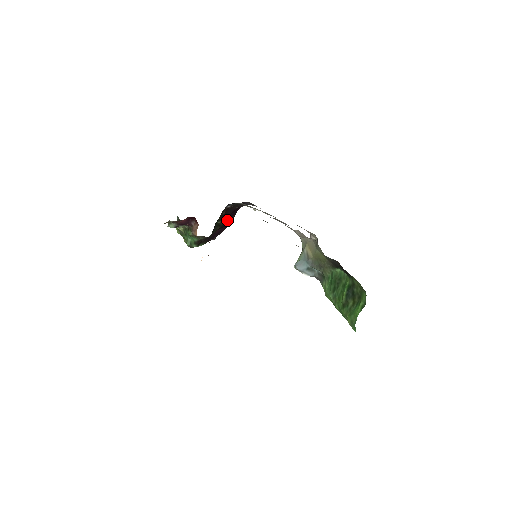
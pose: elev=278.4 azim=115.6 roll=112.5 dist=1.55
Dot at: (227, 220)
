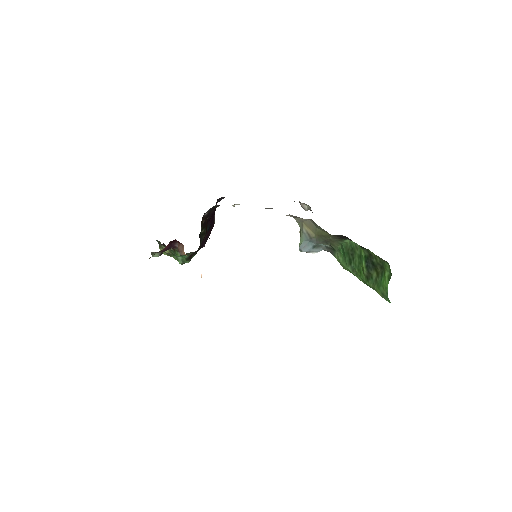
Dot at: (209, 225)
